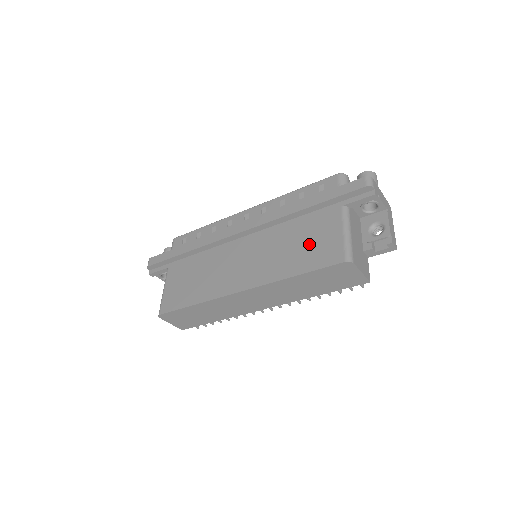
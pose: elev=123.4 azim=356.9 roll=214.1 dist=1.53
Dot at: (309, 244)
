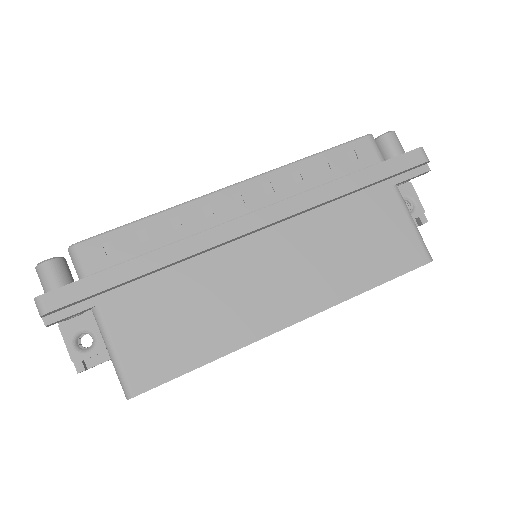
Dot at: (372, 241)
